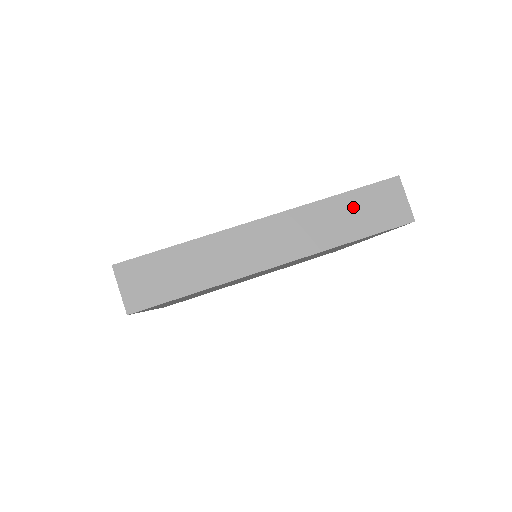
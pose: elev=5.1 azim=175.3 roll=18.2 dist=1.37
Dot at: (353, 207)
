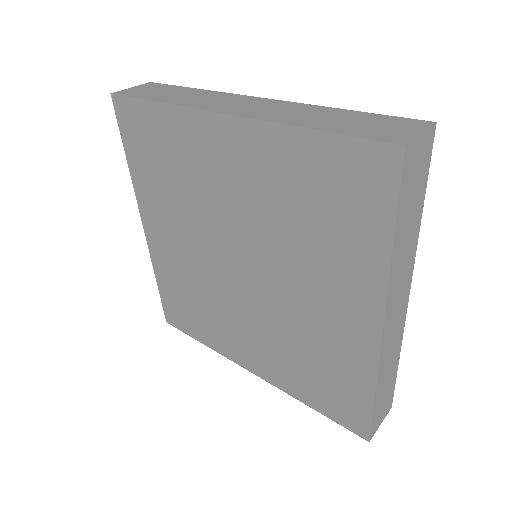
Dot at: (349, 118)
